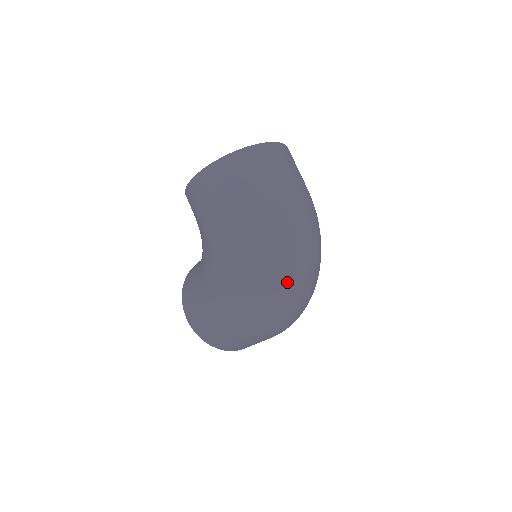
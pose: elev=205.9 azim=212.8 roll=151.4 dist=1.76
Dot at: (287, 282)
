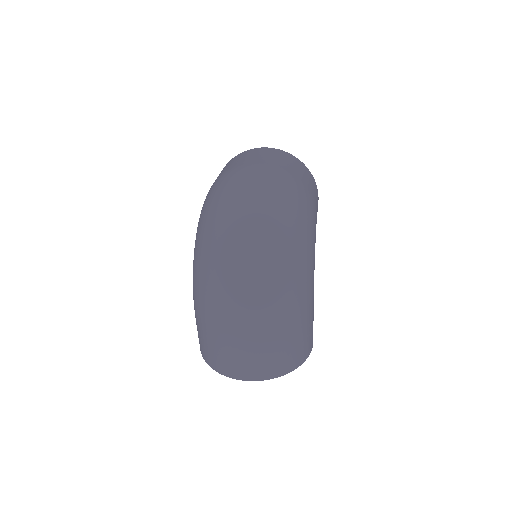
Dot at: (220, 227)
